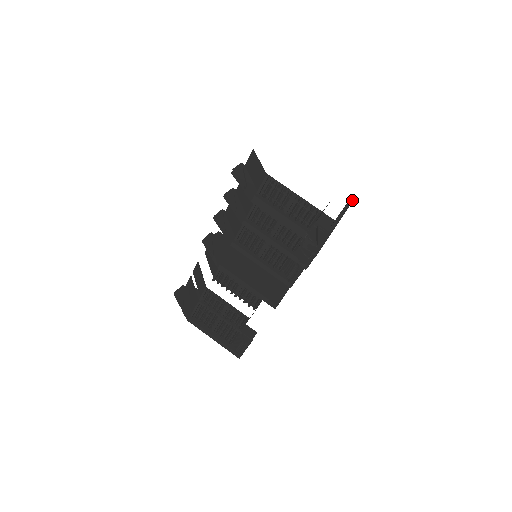
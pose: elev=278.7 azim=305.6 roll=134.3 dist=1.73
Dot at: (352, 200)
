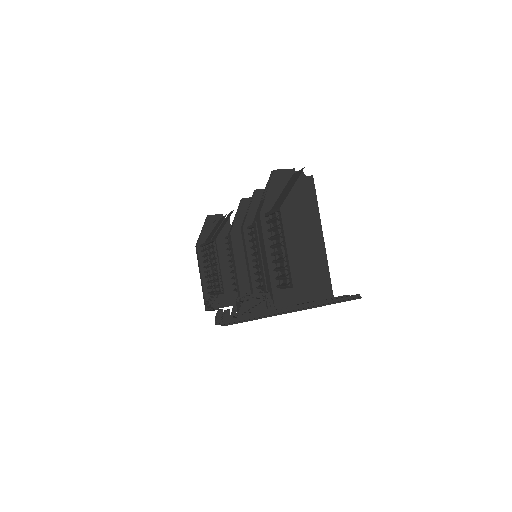
Dot at: (358, 298)
